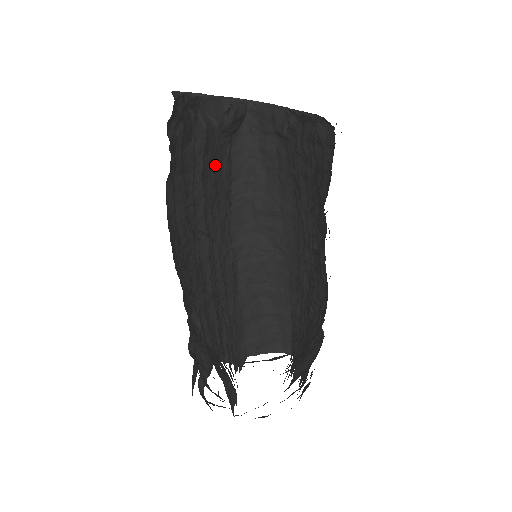
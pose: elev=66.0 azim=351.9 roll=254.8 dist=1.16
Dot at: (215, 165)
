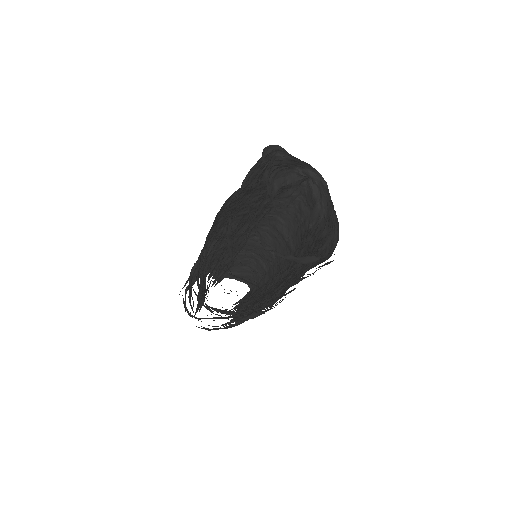
Dot at: (264, 199)
